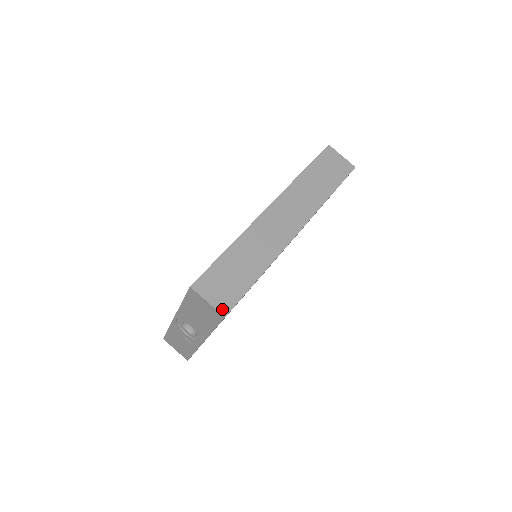
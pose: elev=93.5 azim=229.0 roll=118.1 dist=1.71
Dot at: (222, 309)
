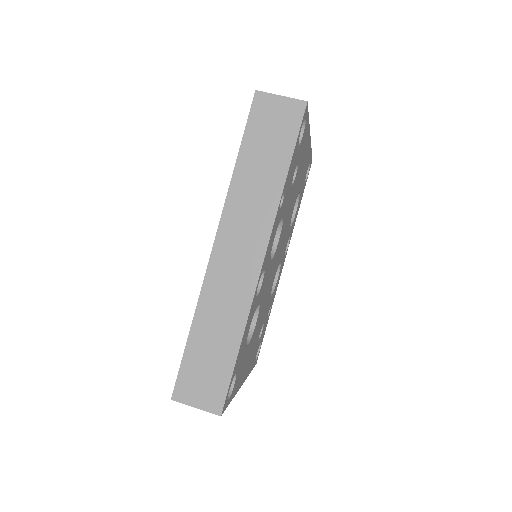
Dot at: (214, 409)
